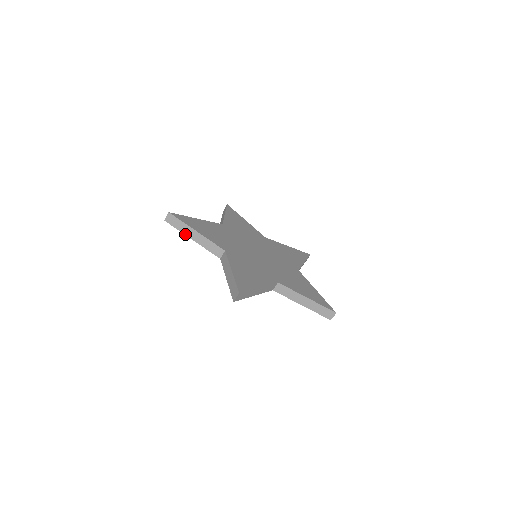
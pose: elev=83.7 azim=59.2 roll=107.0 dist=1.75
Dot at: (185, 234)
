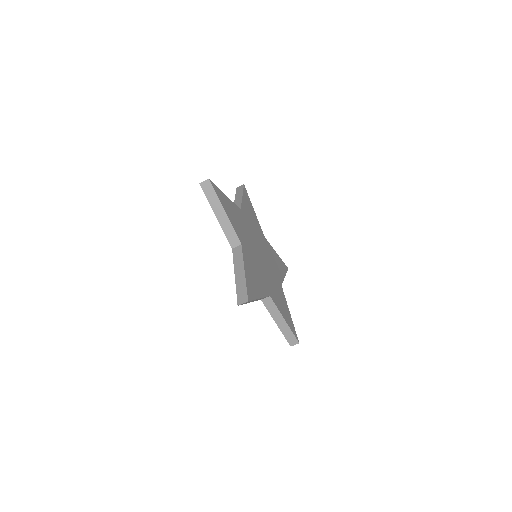
Dot at: (236, 196)
